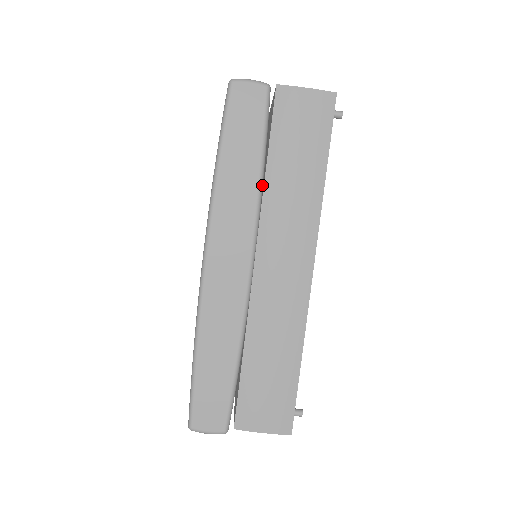
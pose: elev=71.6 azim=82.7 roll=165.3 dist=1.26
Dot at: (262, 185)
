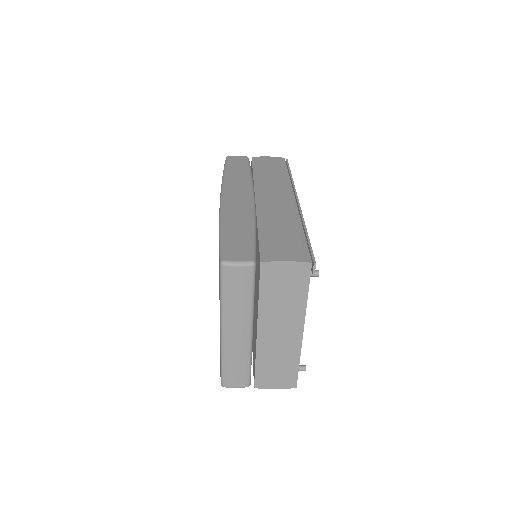
Dot at: occluded
